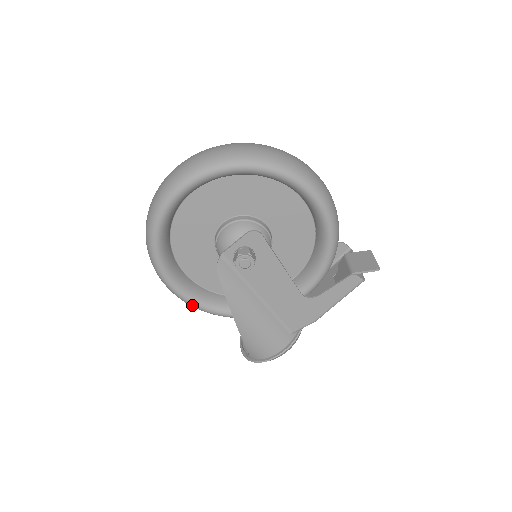
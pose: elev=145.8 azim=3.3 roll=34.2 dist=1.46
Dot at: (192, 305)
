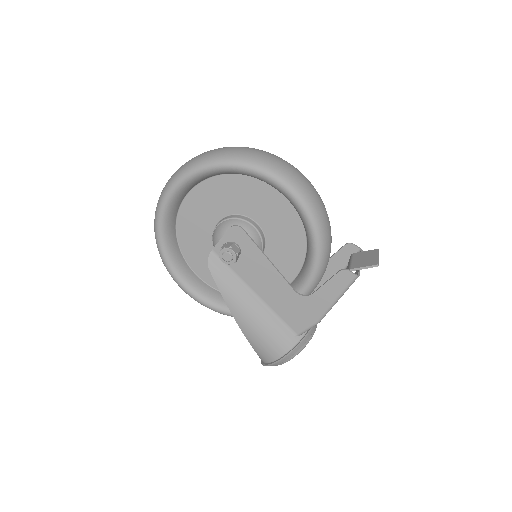
Dot at: (202, 304)
